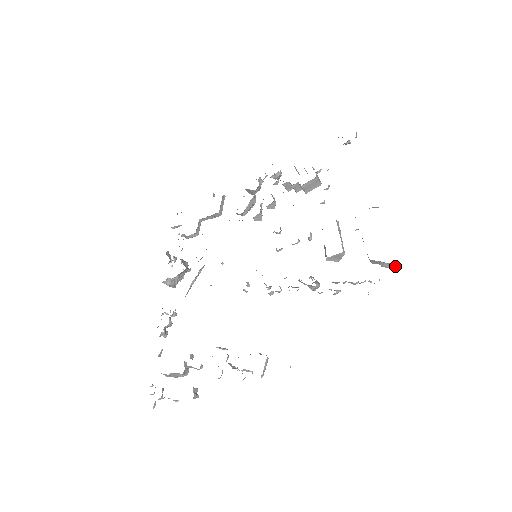
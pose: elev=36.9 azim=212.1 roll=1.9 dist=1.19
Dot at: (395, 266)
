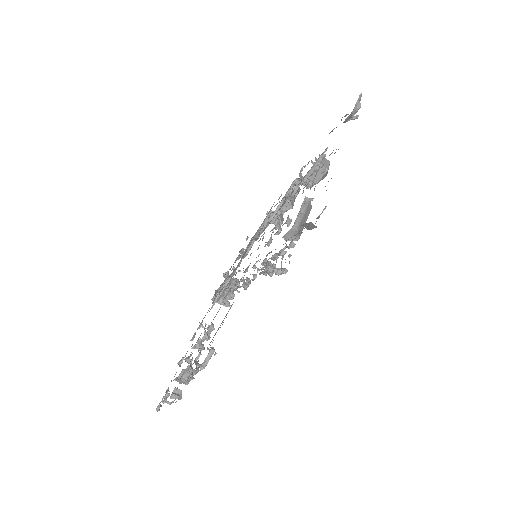
Dot at: (313, 224)
